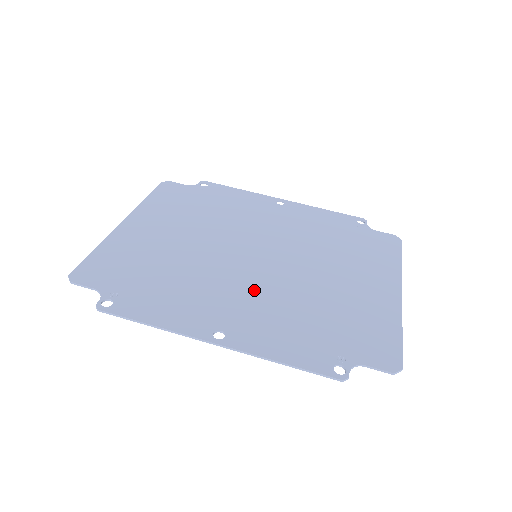
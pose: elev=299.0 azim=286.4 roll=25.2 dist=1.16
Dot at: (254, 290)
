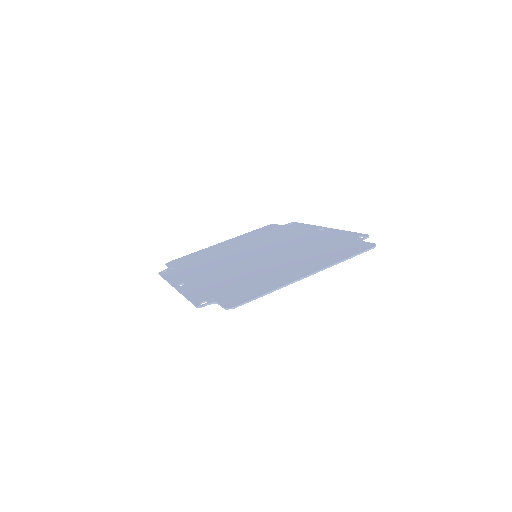
Dot at: (226, 270)
